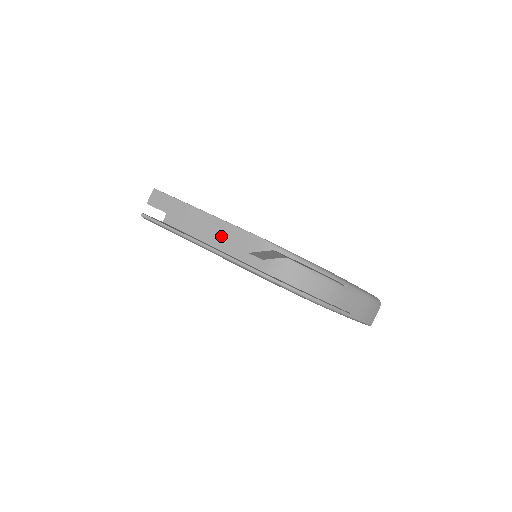
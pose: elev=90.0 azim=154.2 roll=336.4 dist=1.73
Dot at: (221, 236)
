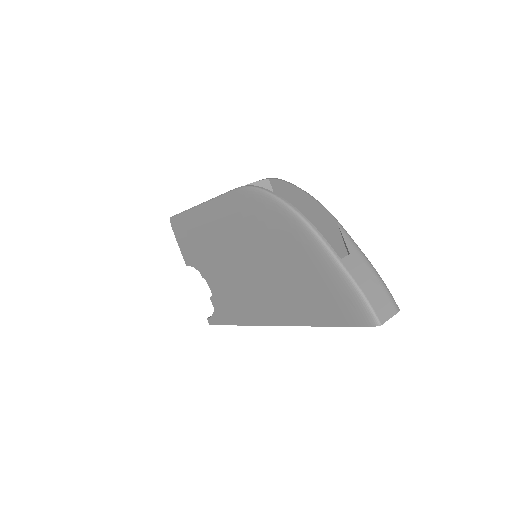
Dot at: occluded
